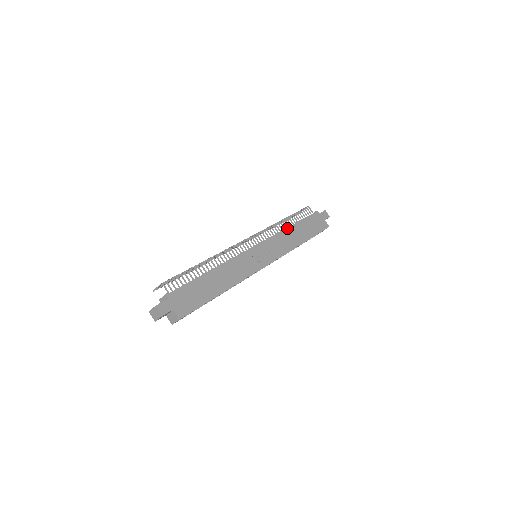
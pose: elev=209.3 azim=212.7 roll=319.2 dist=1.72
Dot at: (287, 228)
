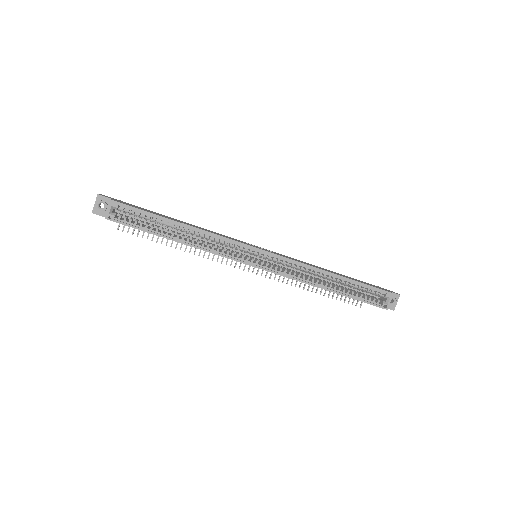
Dot at: occluded
